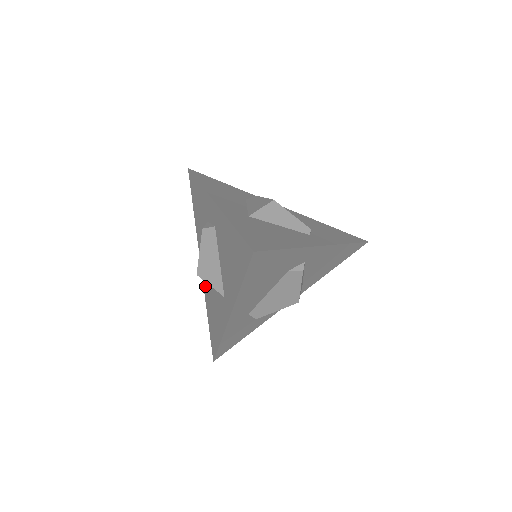
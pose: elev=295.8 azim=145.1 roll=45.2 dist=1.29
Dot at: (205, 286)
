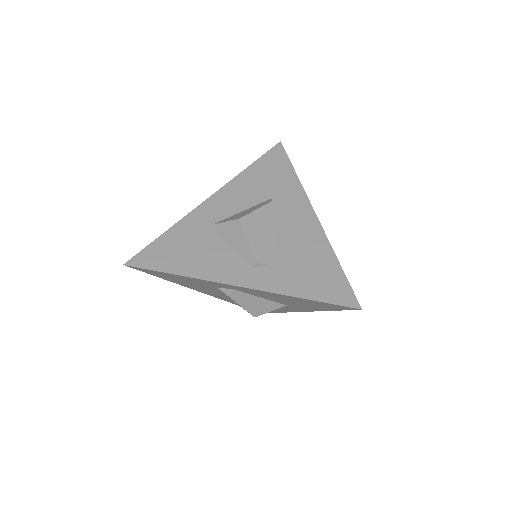
Dot at: occluded
